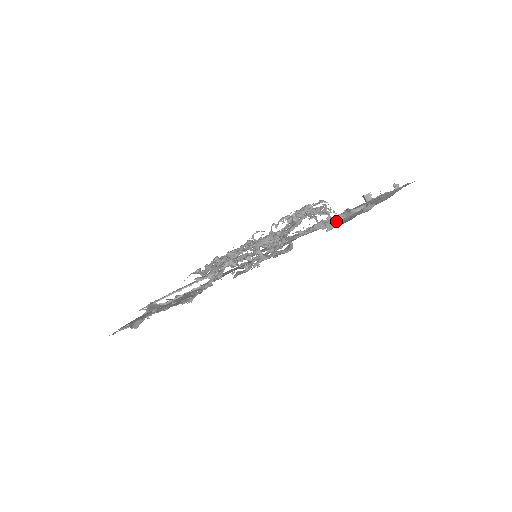
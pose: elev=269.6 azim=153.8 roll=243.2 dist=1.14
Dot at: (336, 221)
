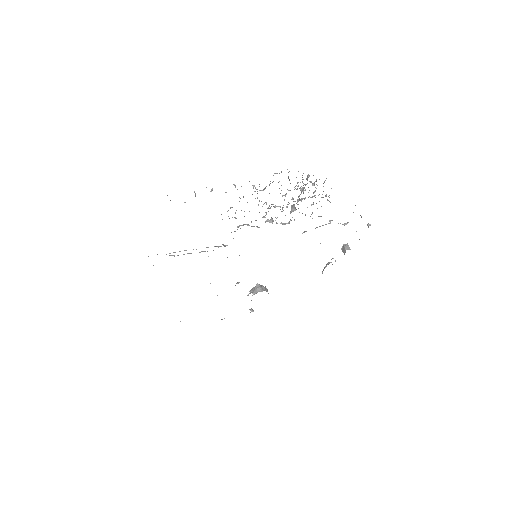
Dot at: occluded
